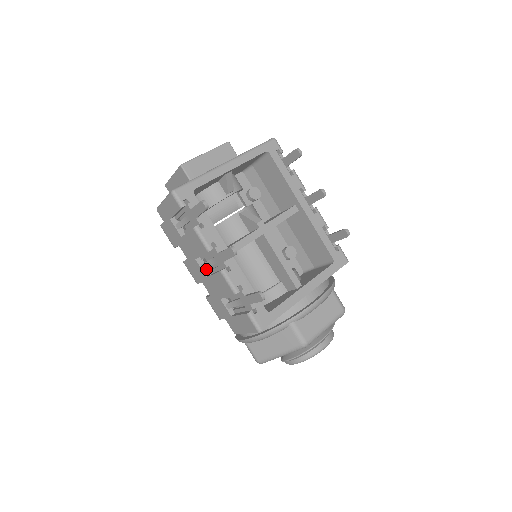
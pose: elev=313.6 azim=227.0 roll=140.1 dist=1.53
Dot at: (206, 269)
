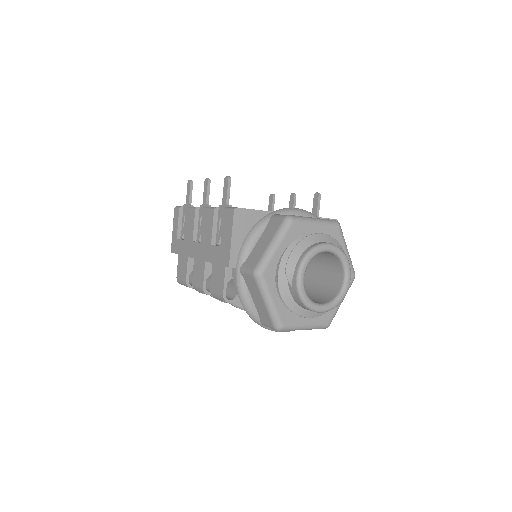
Dot at: occluded
